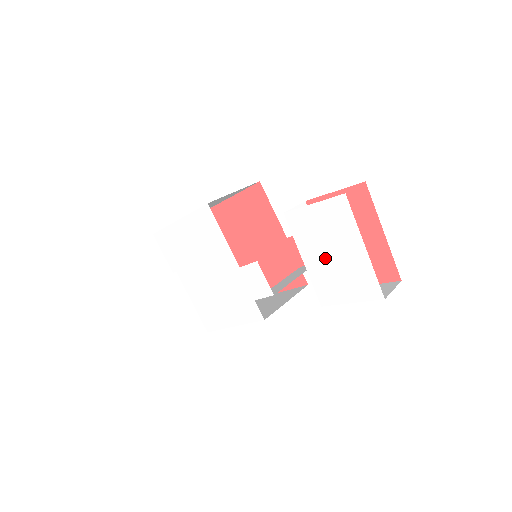
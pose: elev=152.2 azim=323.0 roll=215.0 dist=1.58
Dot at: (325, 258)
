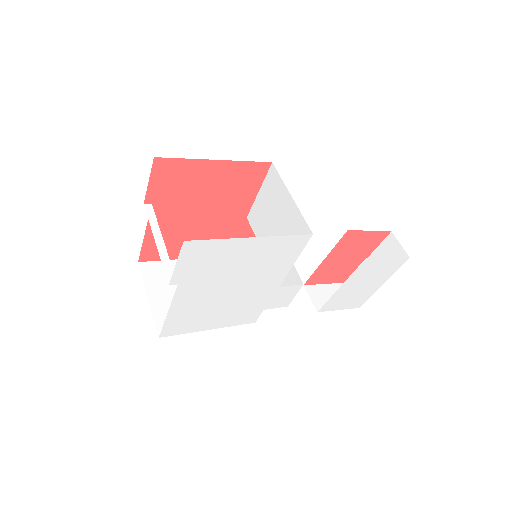
Dot at: (356, 287)
